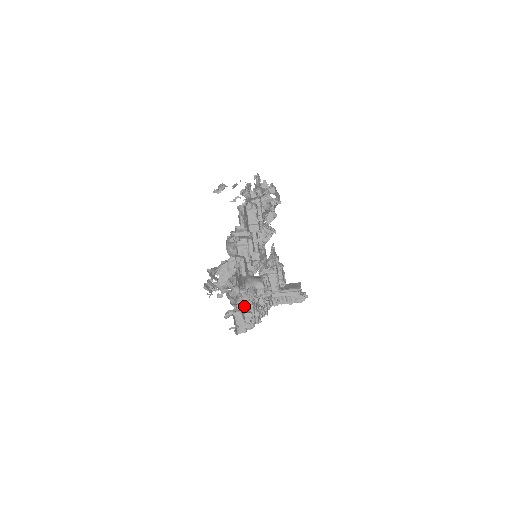
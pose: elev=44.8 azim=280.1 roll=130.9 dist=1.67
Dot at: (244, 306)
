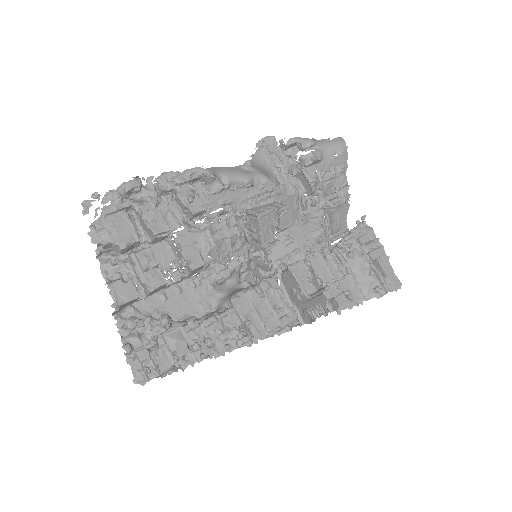
Dot at: (157, 342)
